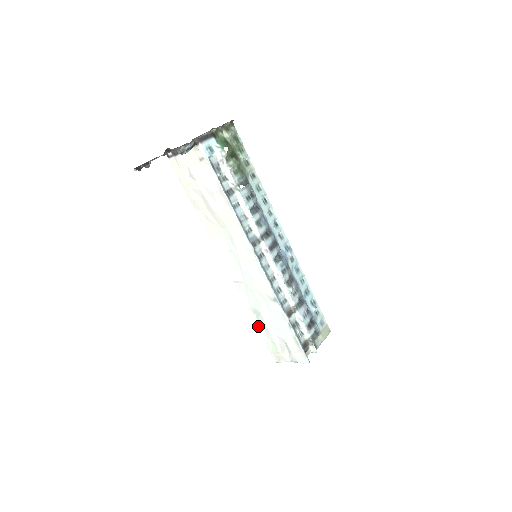
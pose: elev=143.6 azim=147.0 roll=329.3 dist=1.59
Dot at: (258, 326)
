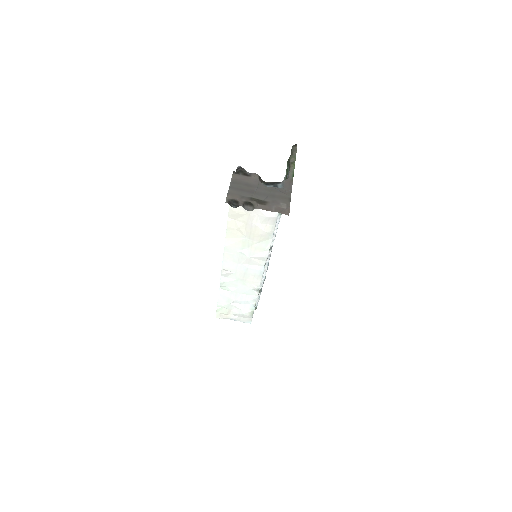
Dot at: (219, 296)
